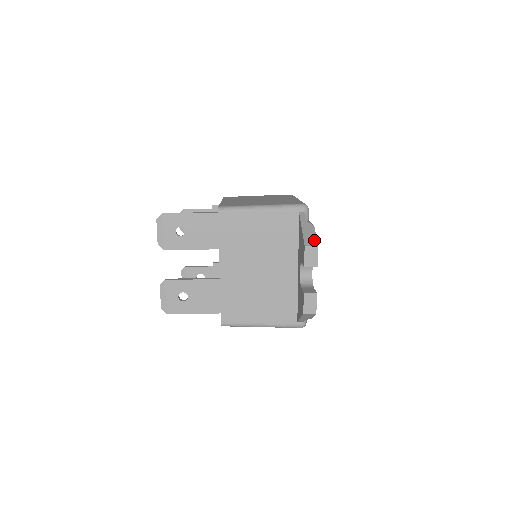
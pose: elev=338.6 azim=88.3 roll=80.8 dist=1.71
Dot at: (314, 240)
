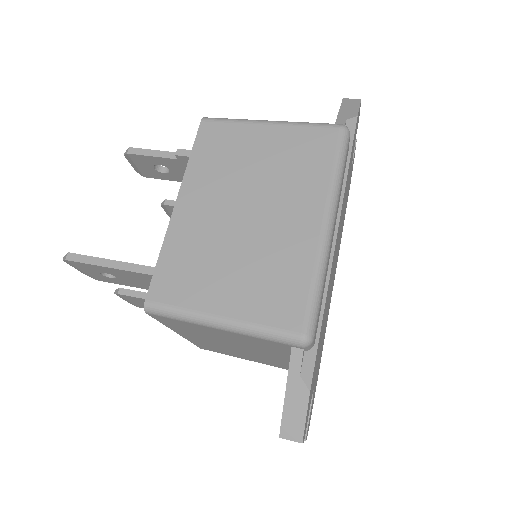
Dot at: (299, 429)
